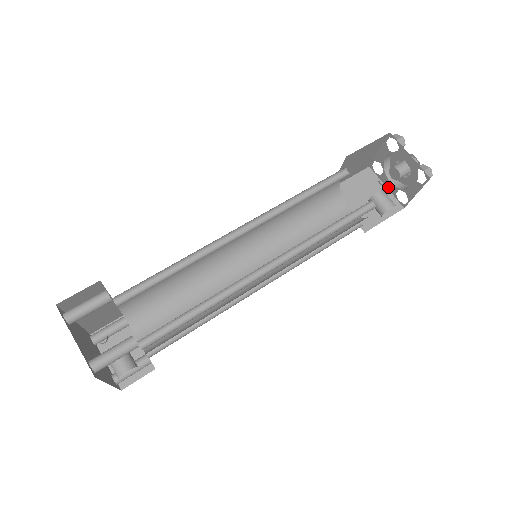
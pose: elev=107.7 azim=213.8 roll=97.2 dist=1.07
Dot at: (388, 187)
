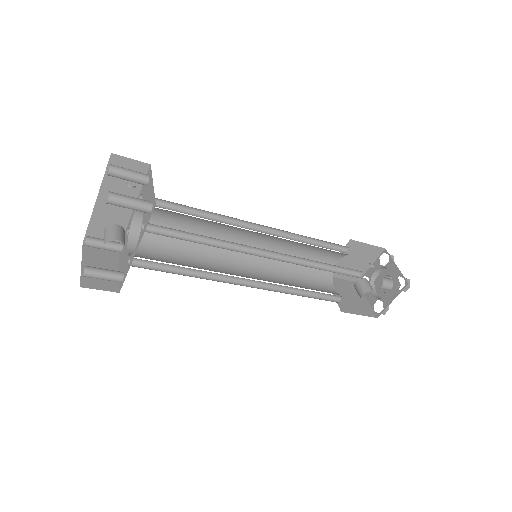
Dot at: (369, 299)
